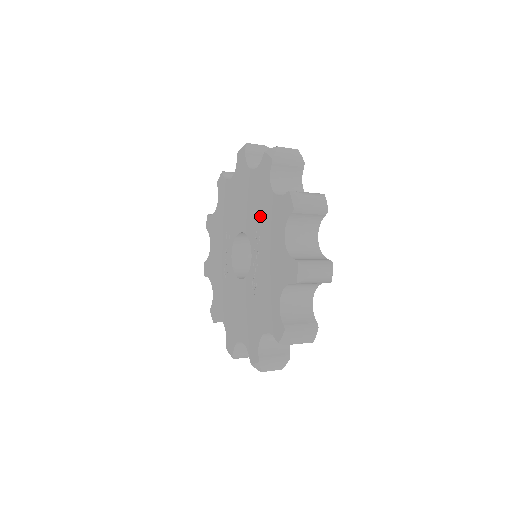
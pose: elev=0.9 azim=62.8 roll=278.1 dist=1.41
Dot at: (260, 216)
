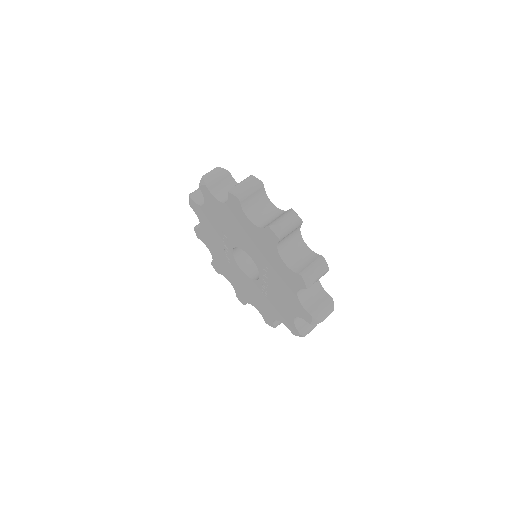
Dot at: (267, 261)
